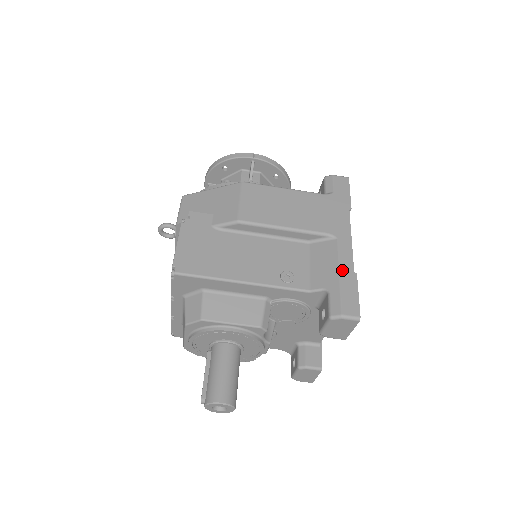
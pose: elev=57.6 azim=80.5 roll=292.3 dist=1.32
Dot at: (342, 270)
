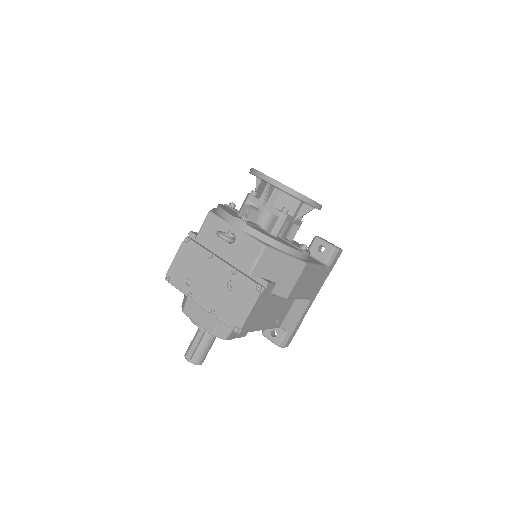
Dot at: (300, 321)
